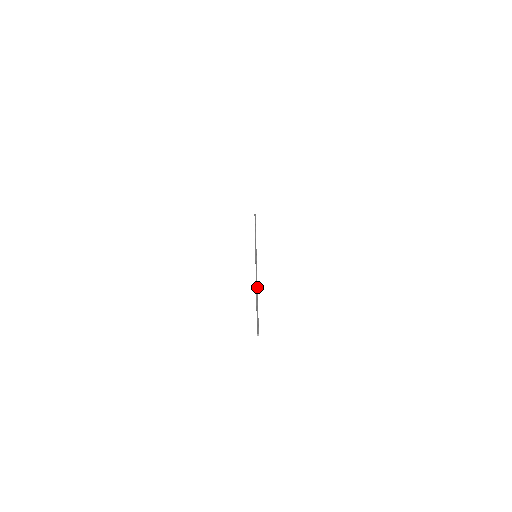
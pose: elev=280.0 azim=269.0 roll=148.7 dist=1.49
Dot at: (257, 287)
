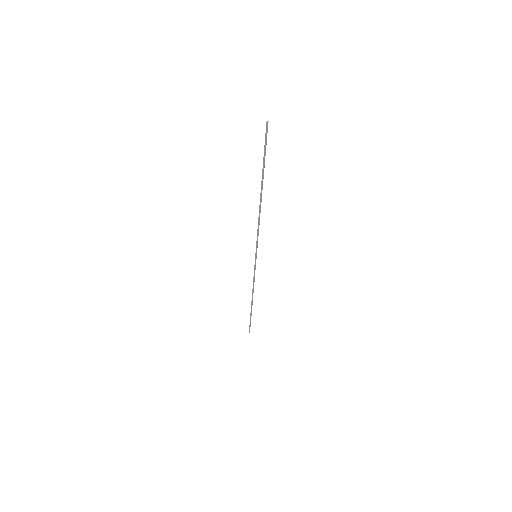
Dot at: (261, 198)
